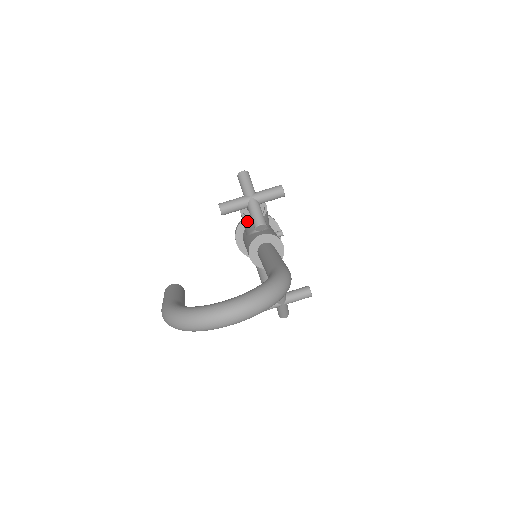
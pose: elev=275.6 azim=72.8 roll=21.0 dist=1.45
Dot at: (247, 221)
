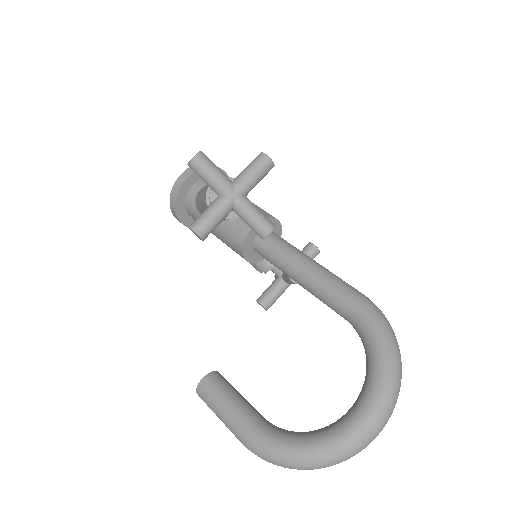
Dot at: occluded
